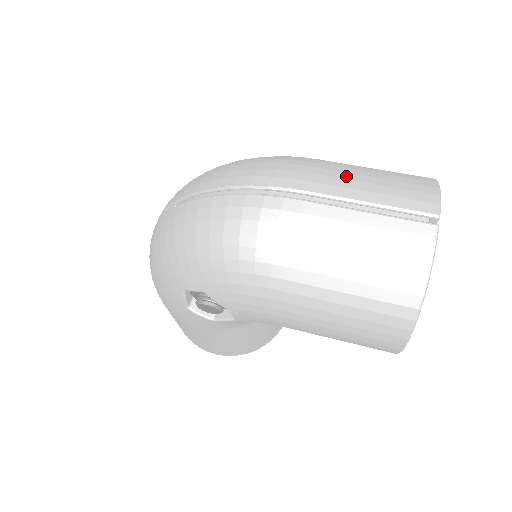
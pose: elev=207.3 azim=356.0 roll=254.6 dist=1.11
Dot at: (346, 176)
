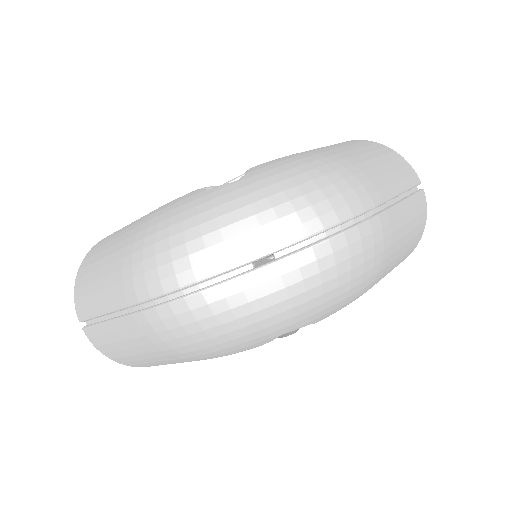
Dot at: (380, 172)
